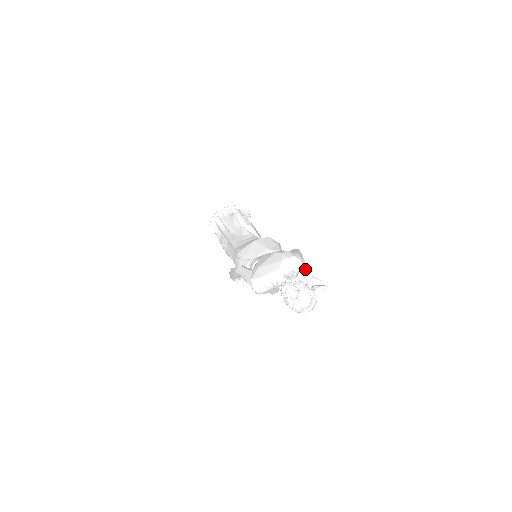
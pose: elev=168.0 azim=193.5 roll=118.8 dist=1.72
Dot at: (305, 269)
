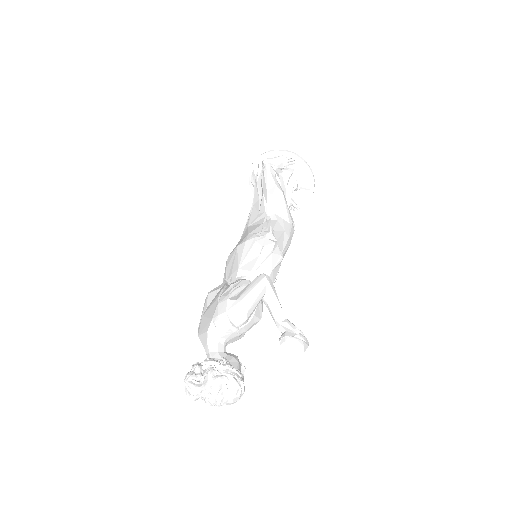
Dot at: (271, 308)
